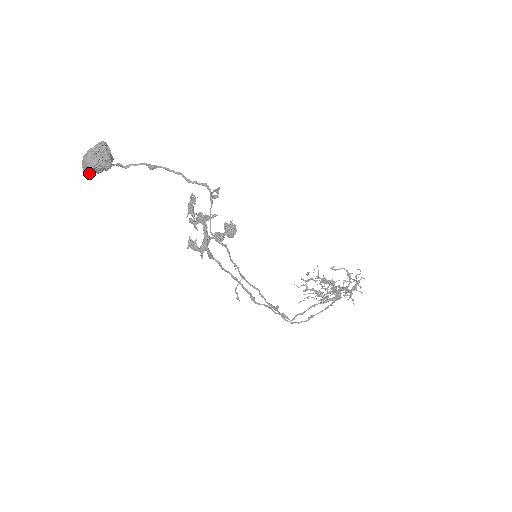
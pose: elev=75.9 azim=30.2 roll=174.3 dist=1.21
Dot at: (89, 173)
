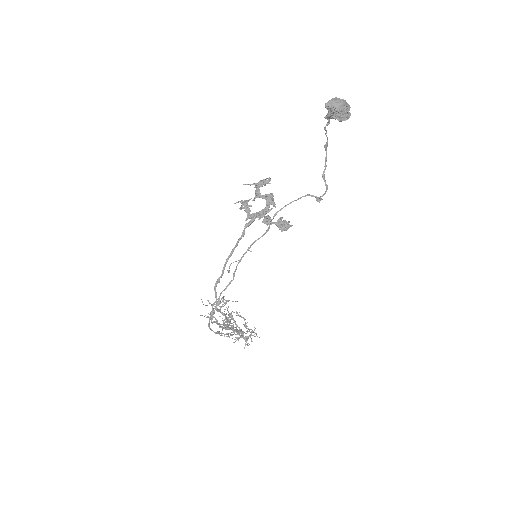
Dot at: (328, 107)
